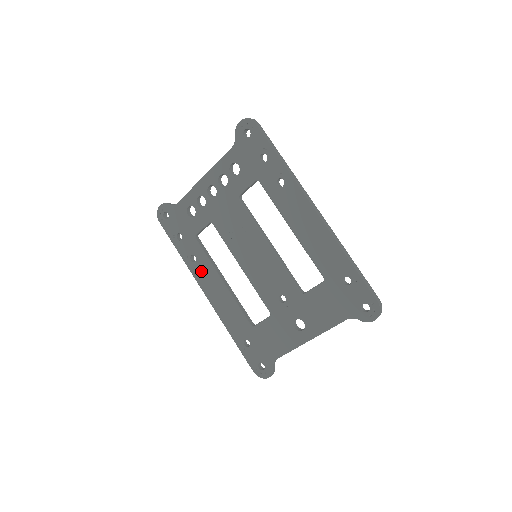
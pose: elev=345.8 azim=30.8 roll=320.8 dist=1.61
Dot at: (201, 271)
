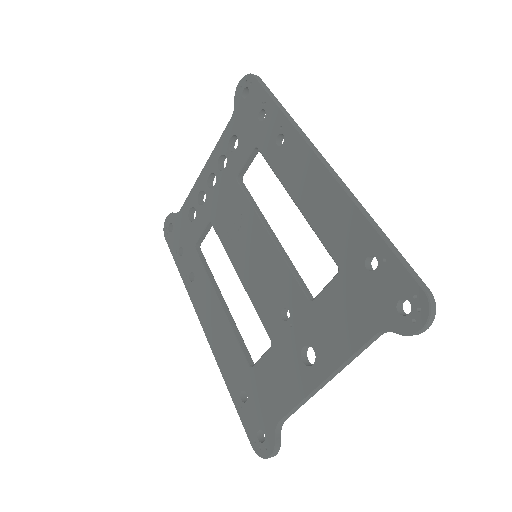
Dot at: (199, 292)
